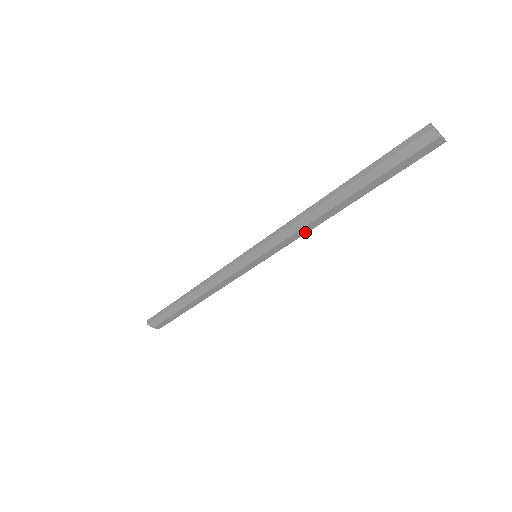
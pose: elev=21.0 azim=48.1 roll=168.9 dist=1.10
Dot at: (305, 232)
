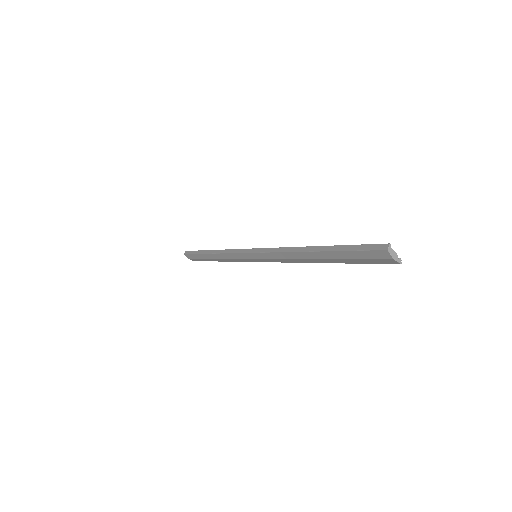
Dot at: (291, 261)
